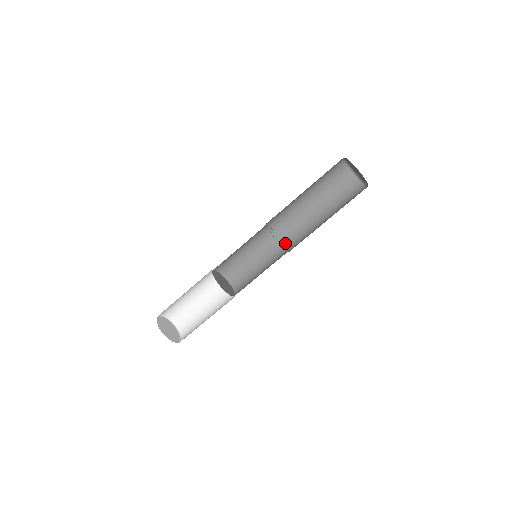
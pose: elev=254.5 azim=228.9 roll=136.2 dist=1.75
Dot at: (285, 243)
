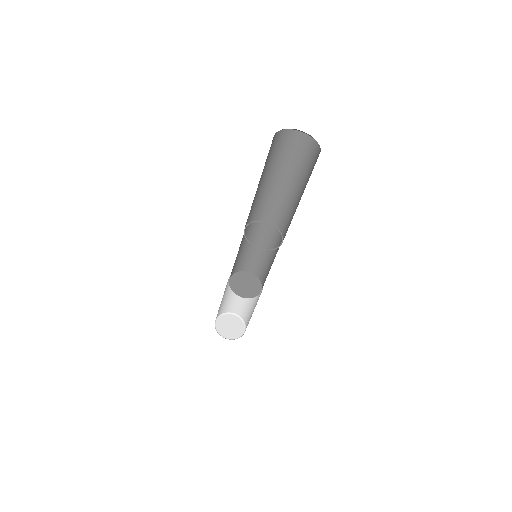
Dot at: (283, 237)
